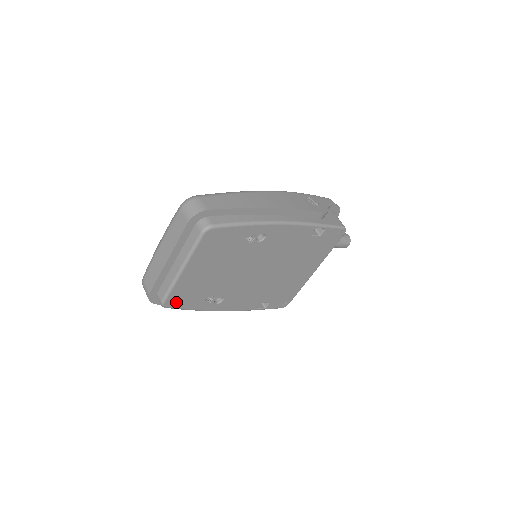
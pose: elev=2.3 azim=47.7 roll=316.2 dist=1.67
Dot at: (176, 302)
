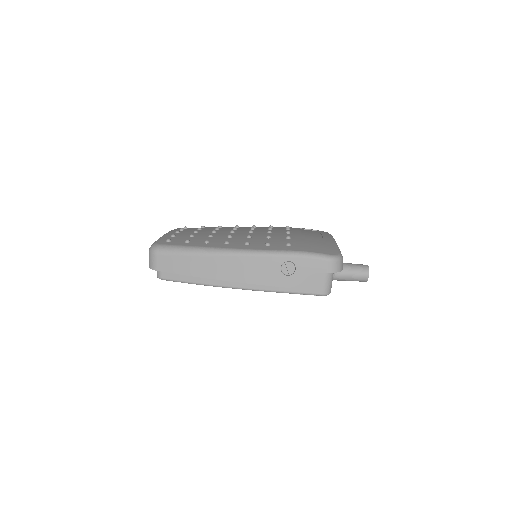
Dot at: occluded
